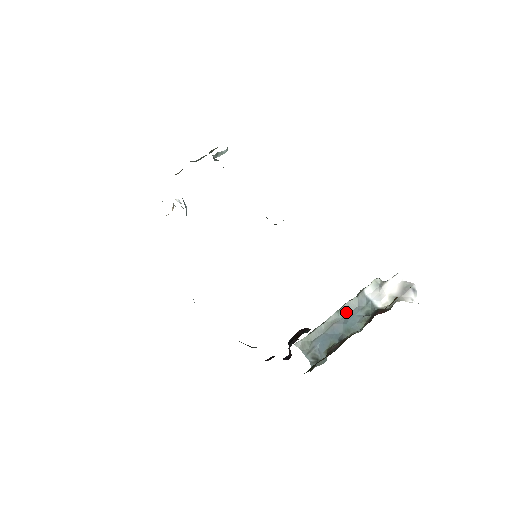
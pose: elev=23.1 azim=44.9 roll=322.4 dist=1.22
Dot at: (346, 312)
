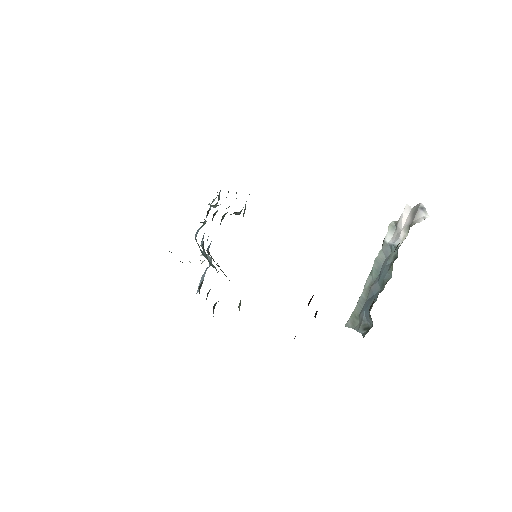
Dot at: (377, 269)
